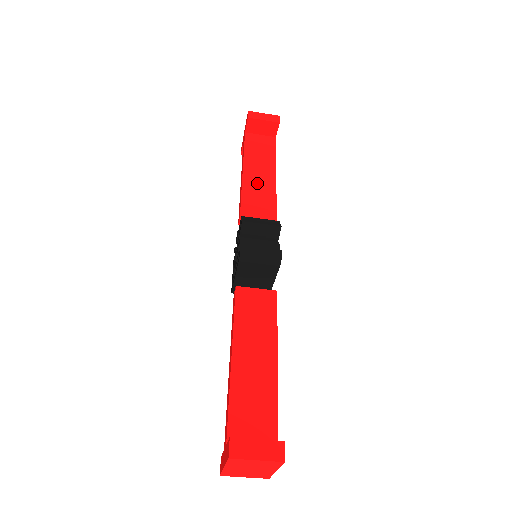
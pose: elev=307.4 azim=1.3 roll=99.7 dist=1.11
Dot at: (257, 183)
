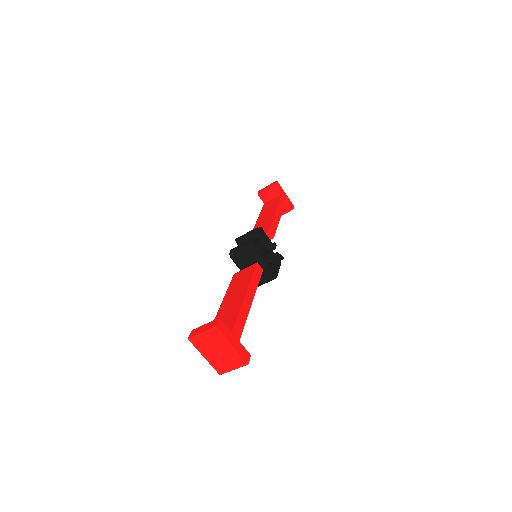
Dot at: (263, 221)
